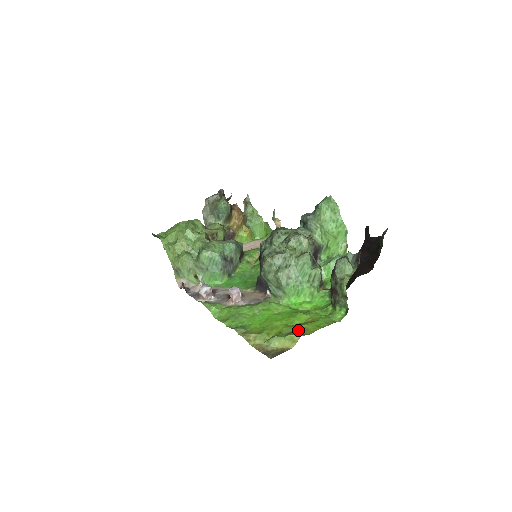
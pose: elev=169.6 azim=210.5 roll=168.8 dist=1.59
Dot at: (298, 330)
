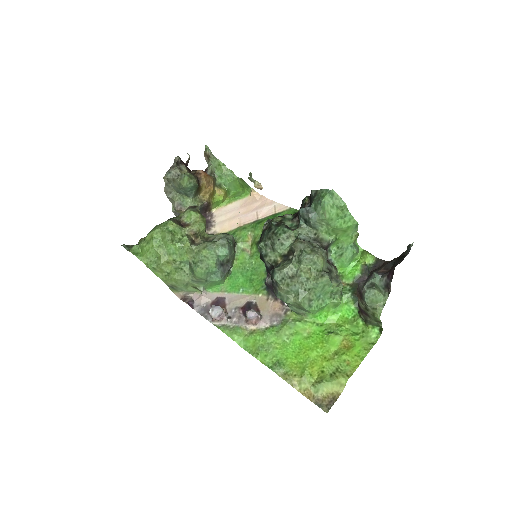
Dot at: (340, 367)
